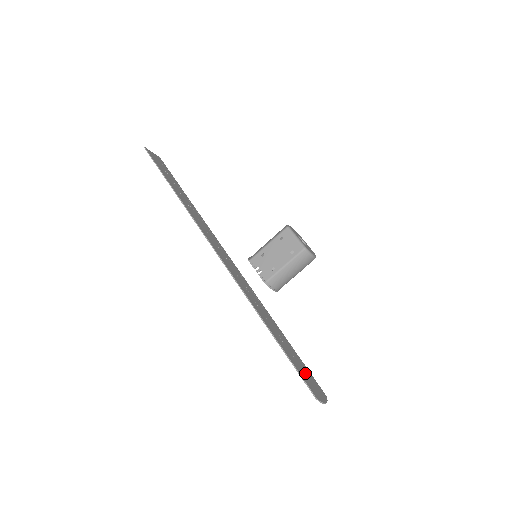
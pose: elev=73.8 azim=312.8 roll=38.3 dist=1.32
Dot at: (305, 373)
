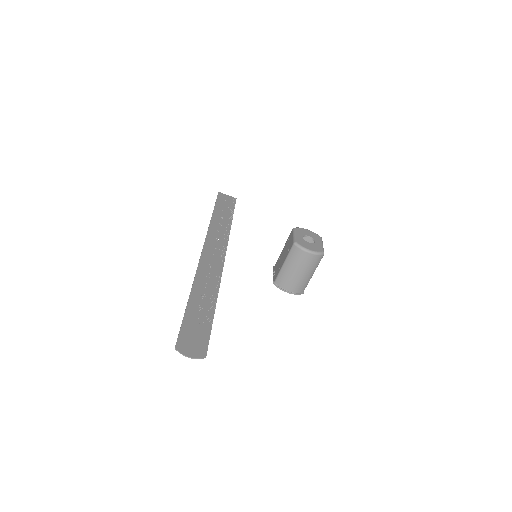
Dot at: (195, 334)
